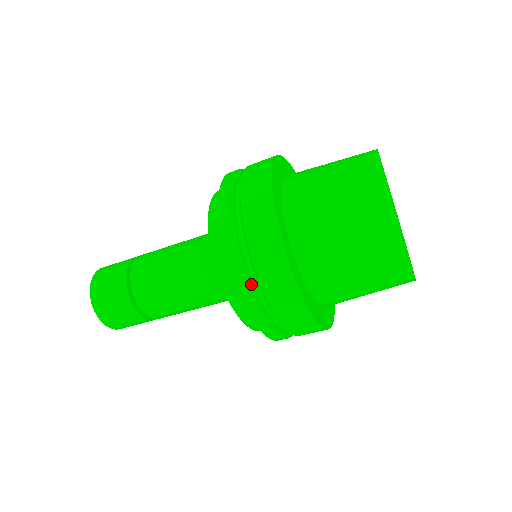
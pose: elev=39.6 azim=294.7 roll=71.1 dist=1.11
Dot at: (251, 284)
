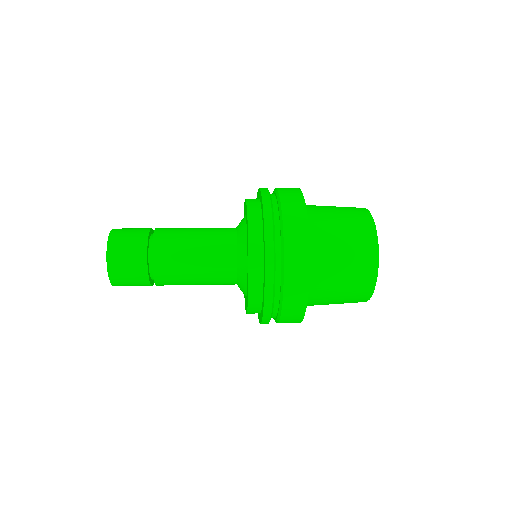
Dot at: occluded
